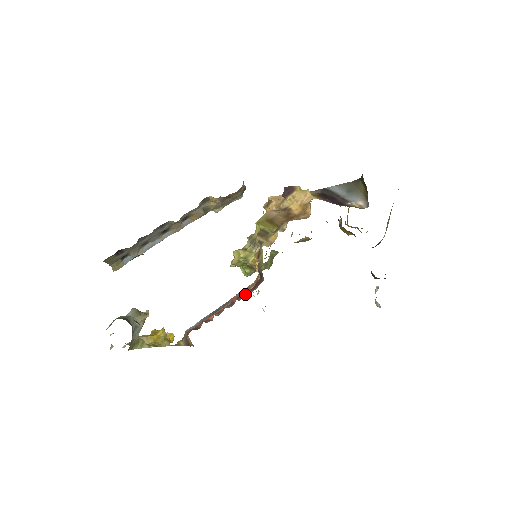
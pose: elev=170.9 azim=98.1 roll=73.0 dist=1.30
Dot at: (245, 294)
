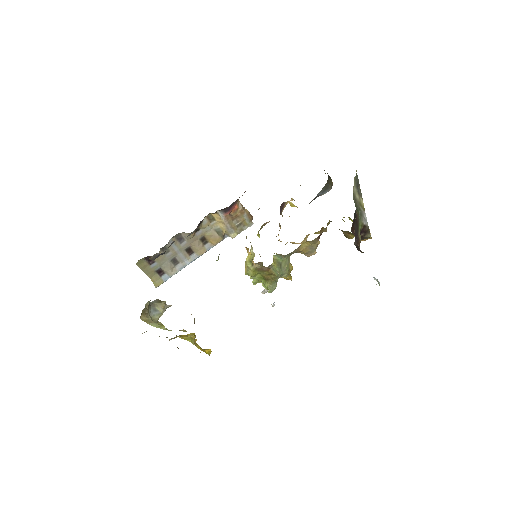
Dot at: occluded
